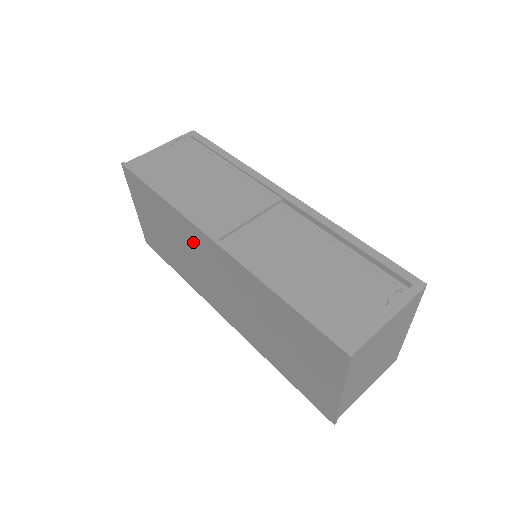
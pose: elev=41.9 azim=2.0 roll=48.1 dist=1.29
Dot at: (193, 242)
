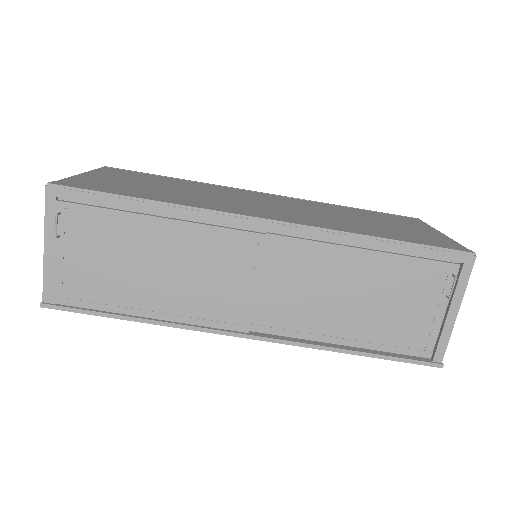
Dot at: occluded
